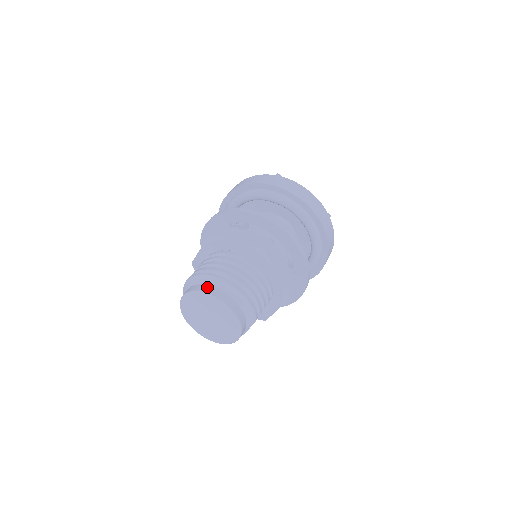
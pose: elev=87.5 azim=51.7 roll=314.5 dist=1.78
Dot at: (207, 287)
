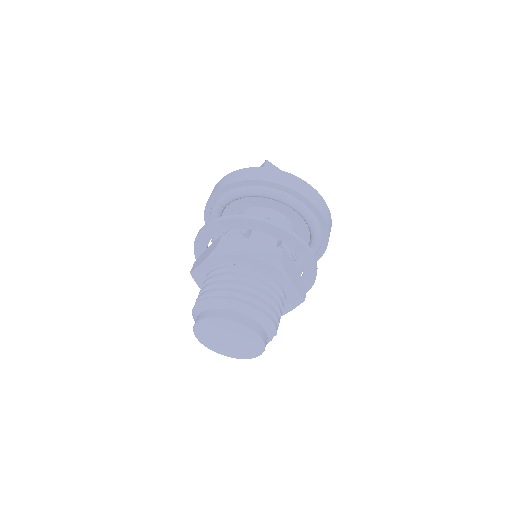
Dot at: (227, 312)
